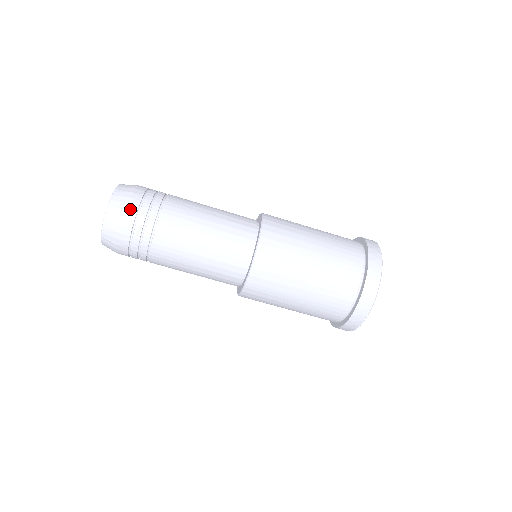
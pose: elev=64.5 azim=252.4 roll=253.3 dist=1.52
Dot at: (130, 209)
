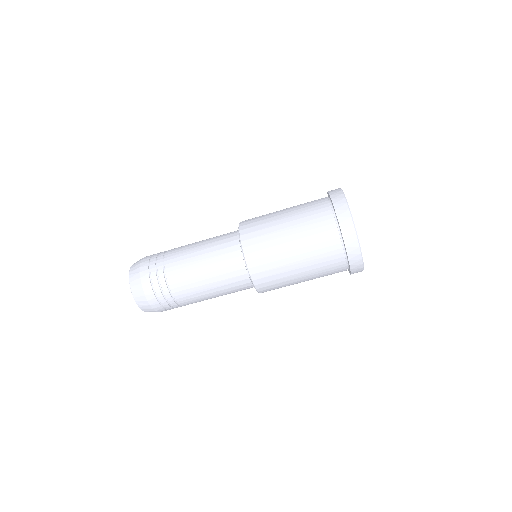
Dot at: (152, 302)
